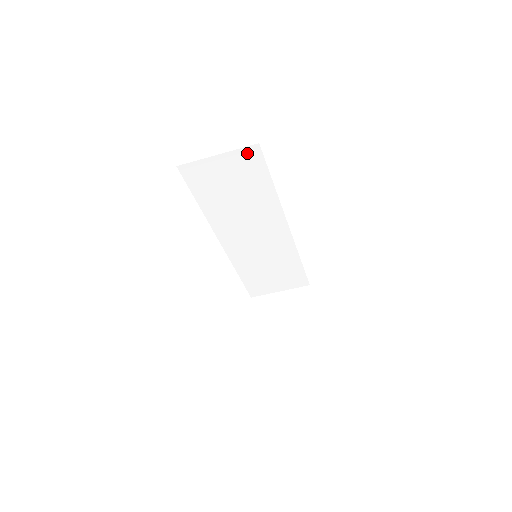
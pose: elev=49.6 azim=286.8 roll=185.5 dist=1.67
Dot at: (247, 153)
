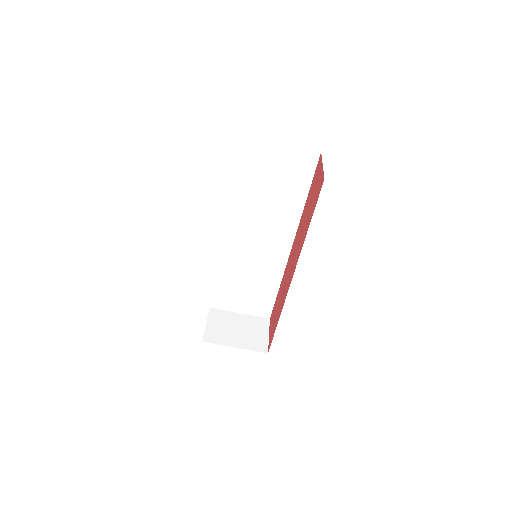
Dot at: (306, 156)
